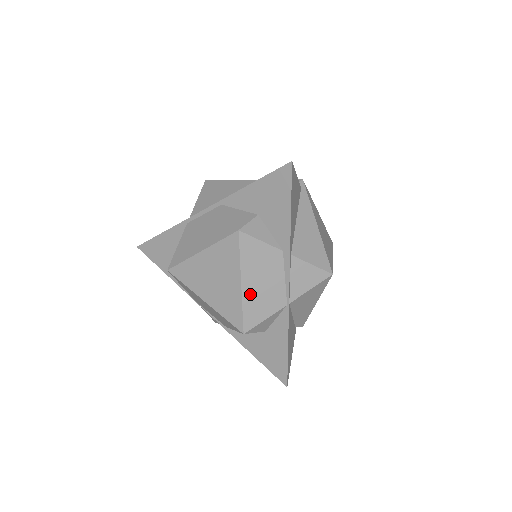
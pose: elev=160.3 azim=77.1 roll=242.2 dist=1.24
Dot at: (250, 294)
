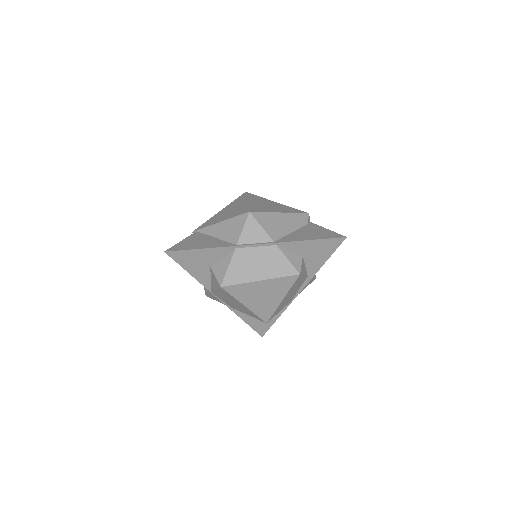
Dot at: (282, 303)
